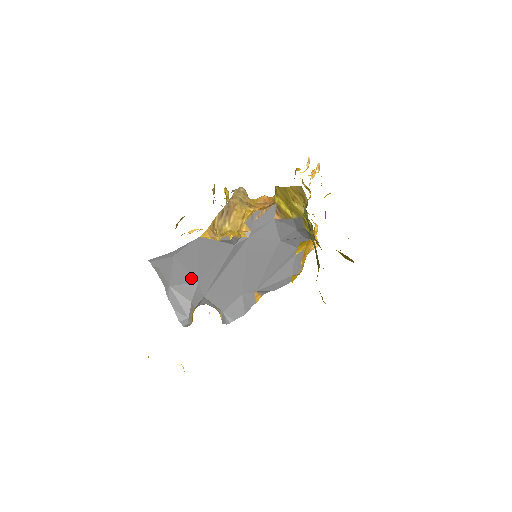
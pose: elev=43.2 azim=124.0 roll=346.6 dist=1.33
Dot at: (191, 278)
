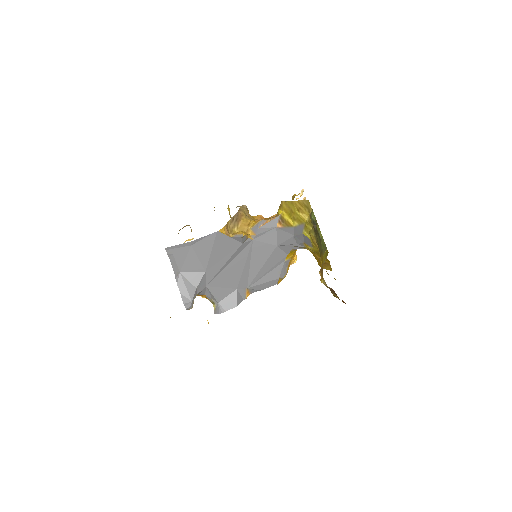
Dot at: (200, 267)
